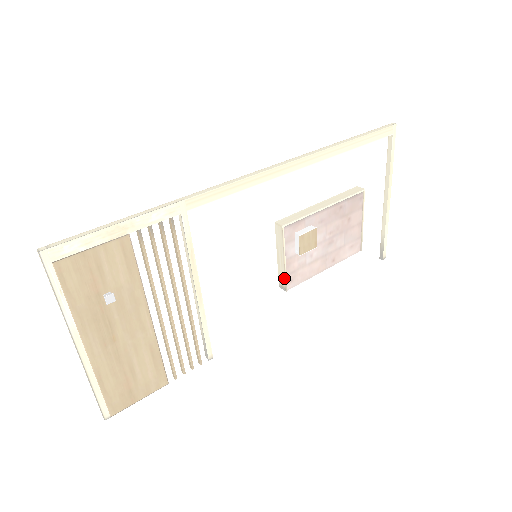
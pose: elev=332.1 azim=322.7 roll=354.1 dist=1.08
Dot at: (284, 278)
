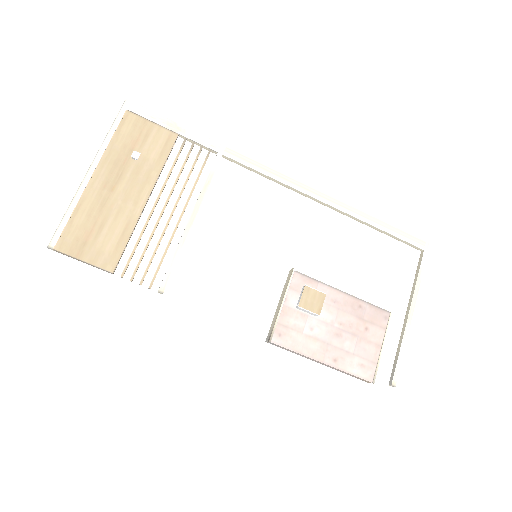
Dot at: (274, 325)
